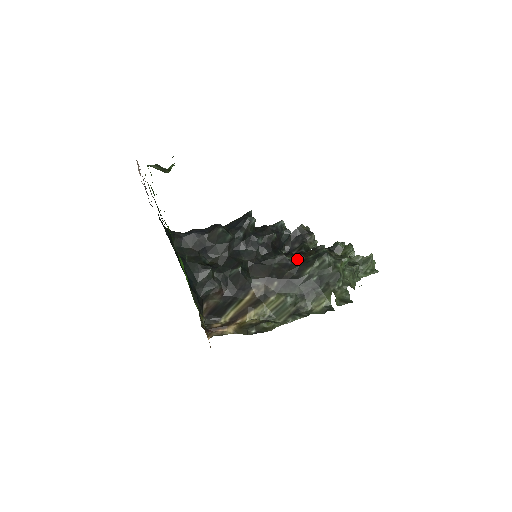
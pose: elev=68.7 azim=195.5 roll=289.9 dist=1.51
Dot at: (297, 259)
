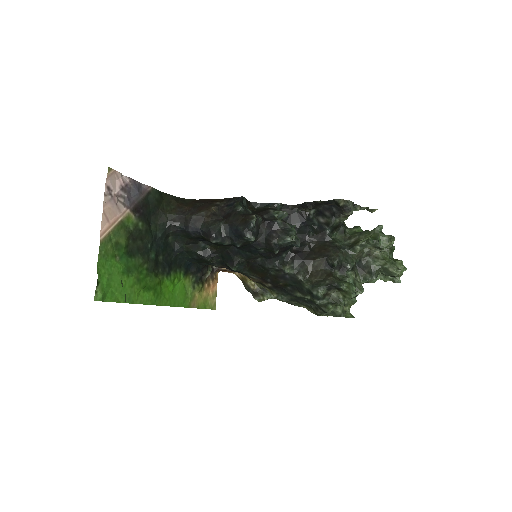
Dot at: (294, 278)
